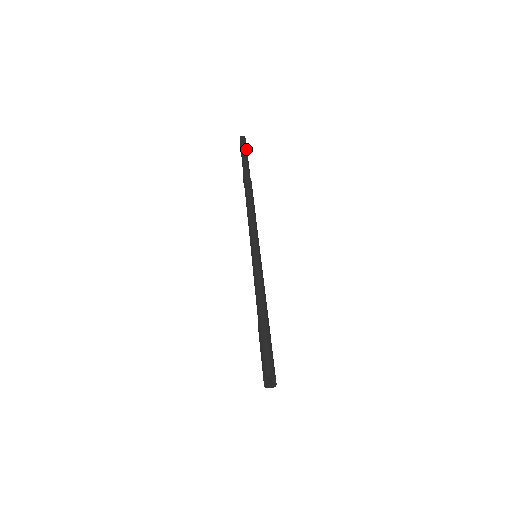
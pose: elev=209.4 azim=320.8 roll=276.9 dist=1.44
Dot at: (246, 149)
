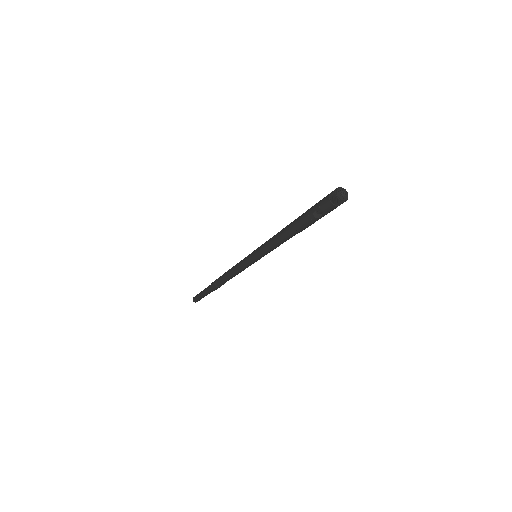
Dot at: occluded
